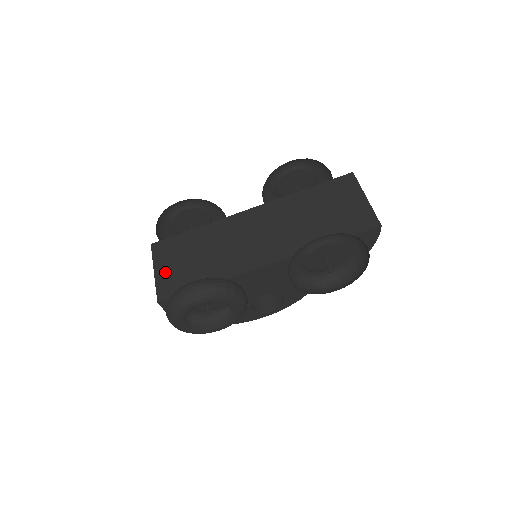
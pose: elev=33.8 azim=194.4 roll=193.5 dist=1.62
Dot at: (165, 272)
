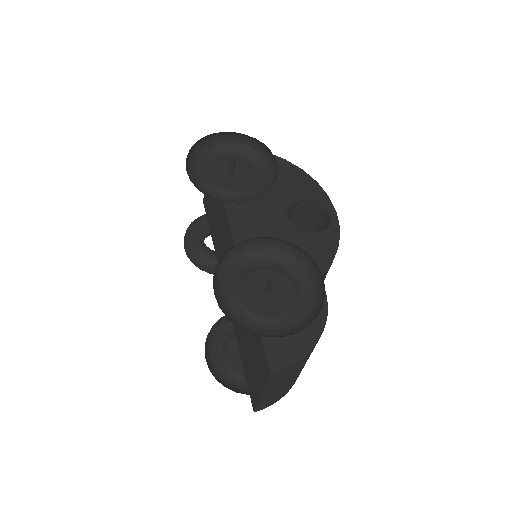
Dot at: occluded
